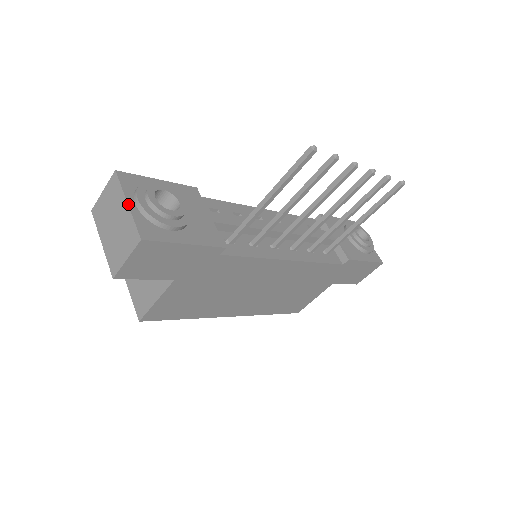
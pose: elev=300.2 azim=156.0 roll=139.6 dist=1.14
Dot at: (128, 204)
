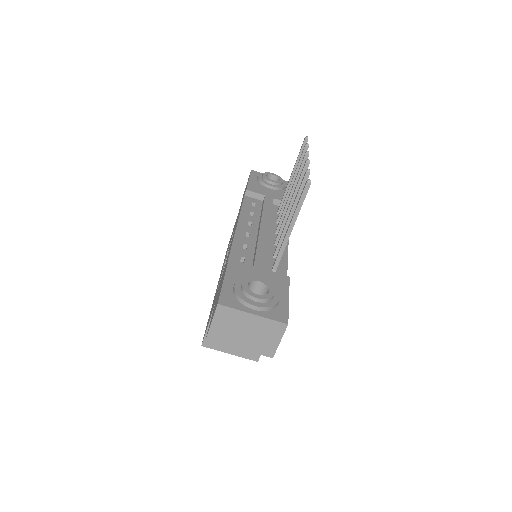
Dot at: (254, 314)
